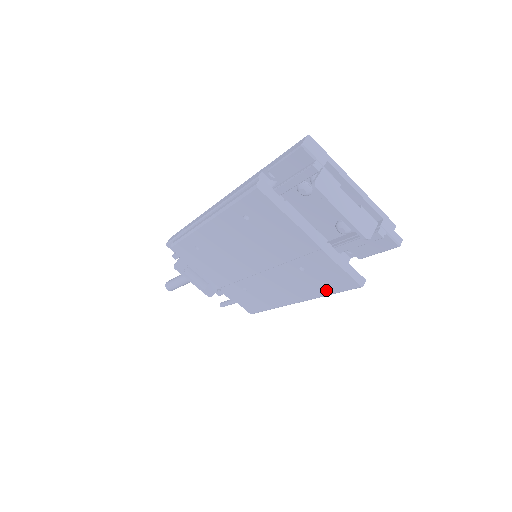
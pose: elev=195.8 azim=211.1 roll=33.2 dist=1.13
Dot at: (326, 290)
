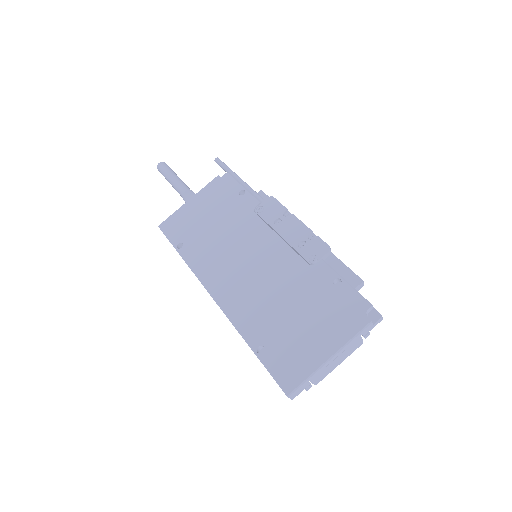
Dot at: occluded
